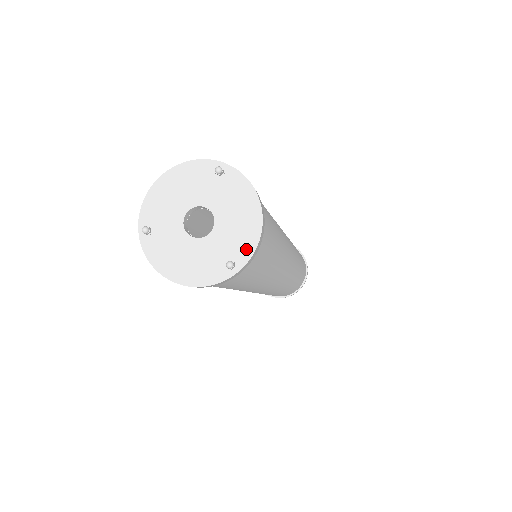
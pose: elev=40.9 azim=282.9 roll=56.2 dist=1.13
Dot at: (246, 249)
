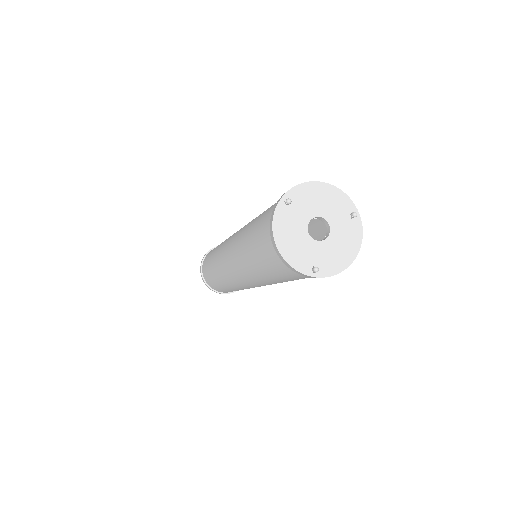
Dot at: (330, 270)
